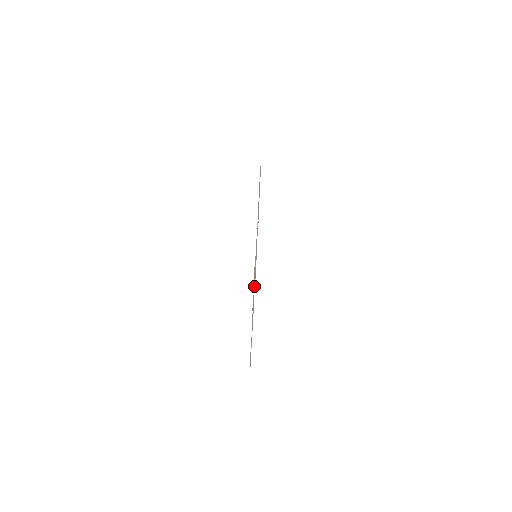
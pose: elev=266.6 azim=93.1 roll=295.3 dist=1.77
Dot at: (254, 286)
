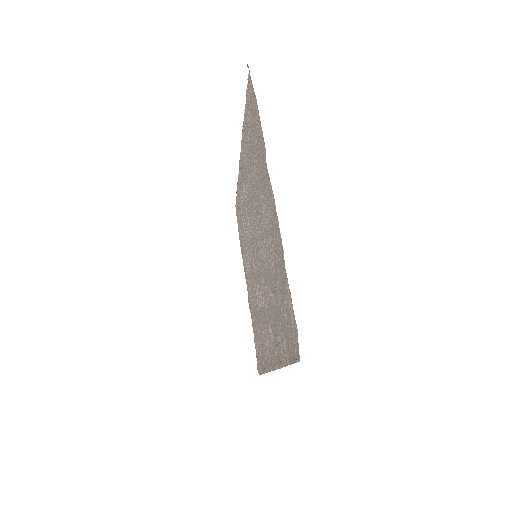
Dot at: (263, 217)
